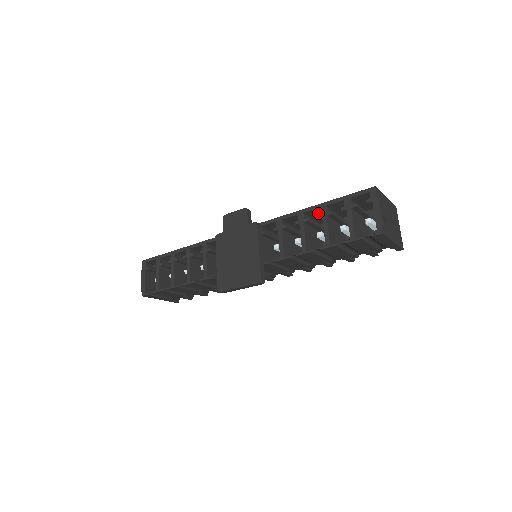
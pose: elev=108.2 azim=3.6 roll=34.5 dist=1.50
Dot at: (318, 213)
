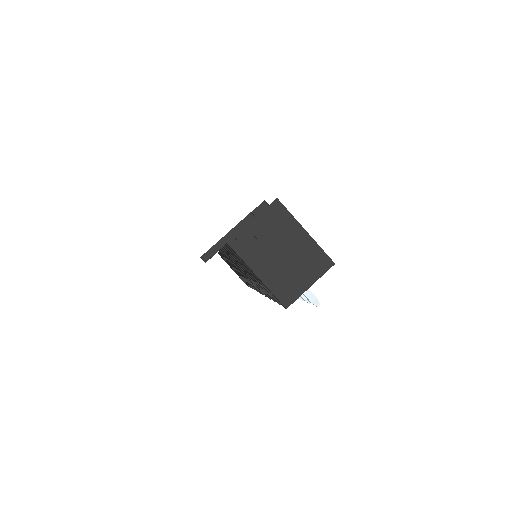
Dot at: occluded
